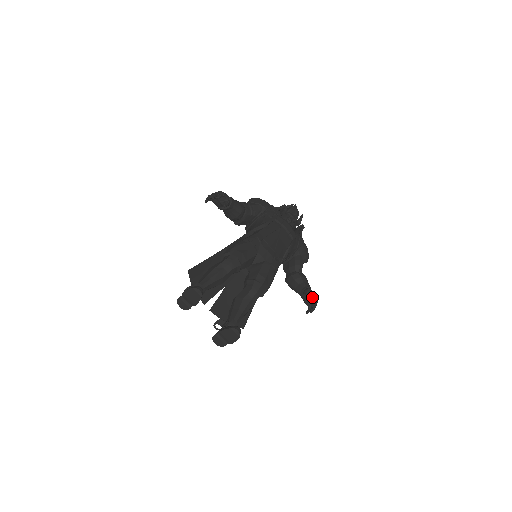
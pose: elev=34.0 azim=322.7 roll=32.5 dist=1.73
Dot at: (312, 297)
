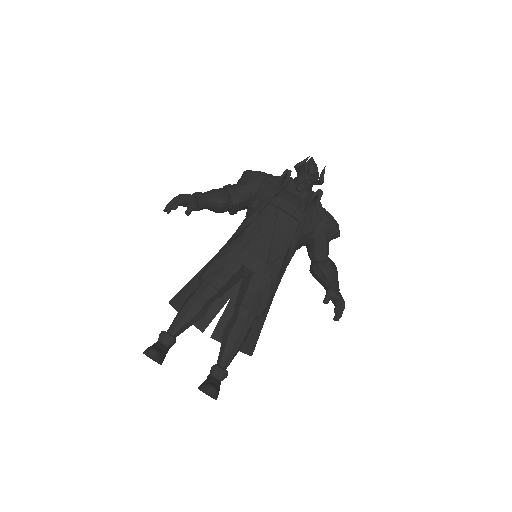
Dot at: (335, 300)
